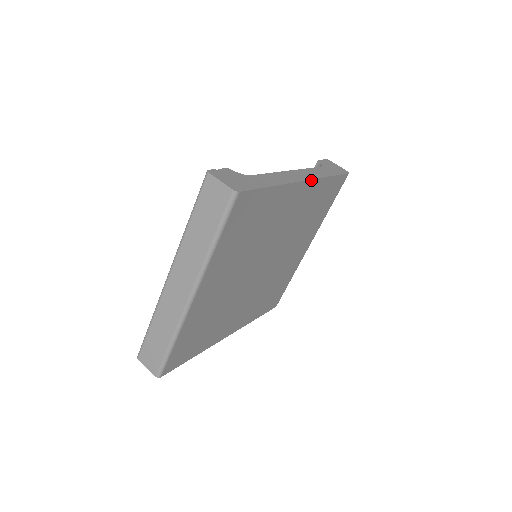
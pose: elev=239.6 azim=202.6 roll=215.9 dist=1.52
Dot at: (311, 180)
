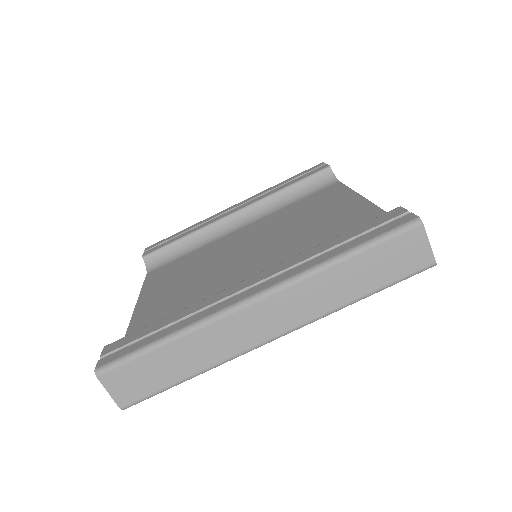
Dot at: occluded
